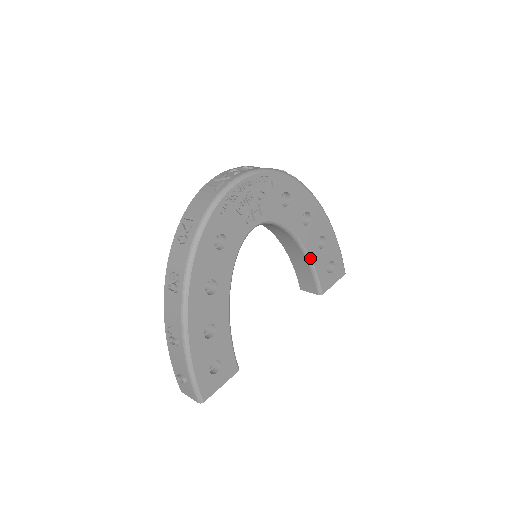
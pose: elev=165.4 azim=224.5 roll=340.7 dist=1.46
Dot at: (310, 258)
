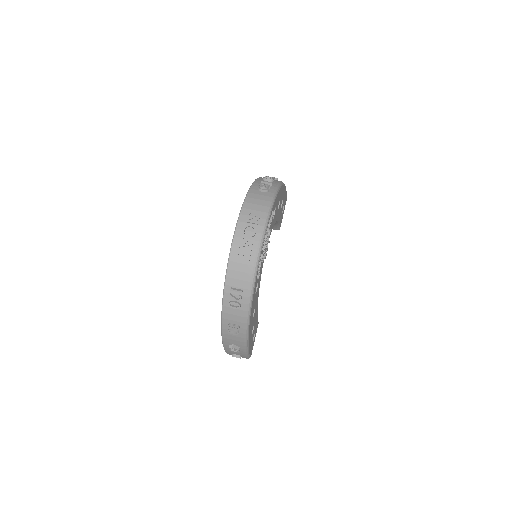
Dot at: (278, 221)
